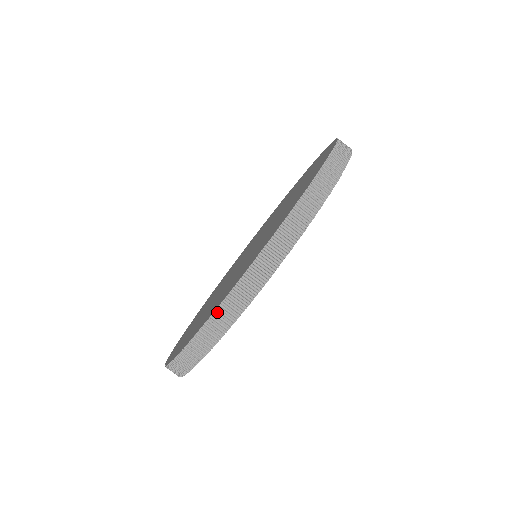
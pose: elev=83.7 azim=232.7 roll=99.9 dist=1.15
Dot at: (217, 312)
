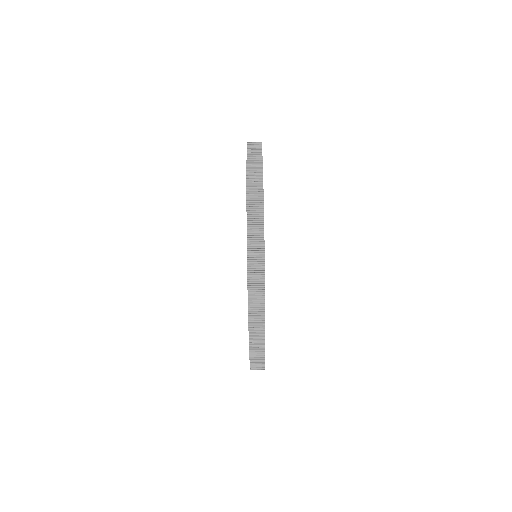
Dot at: (249, 293)
